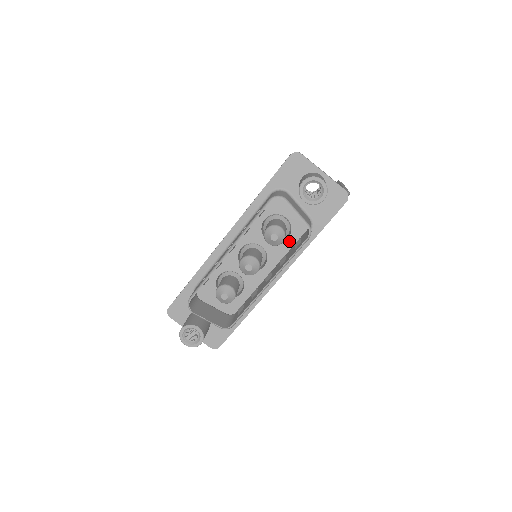
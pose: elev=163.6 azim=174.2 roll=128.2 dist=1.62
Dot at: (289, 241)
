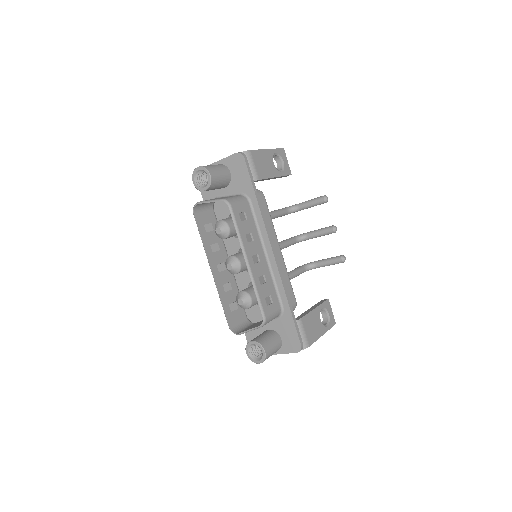
Dot at: occluded
